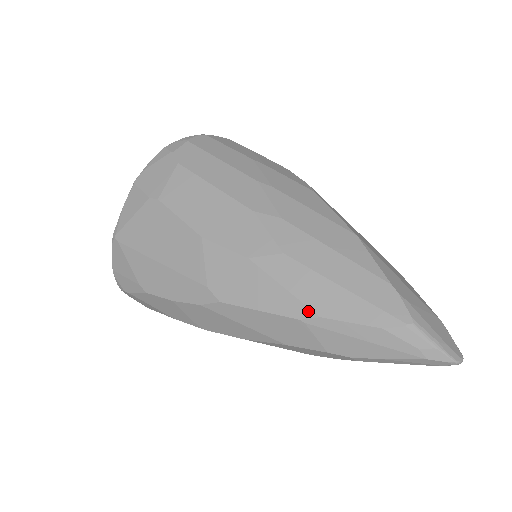
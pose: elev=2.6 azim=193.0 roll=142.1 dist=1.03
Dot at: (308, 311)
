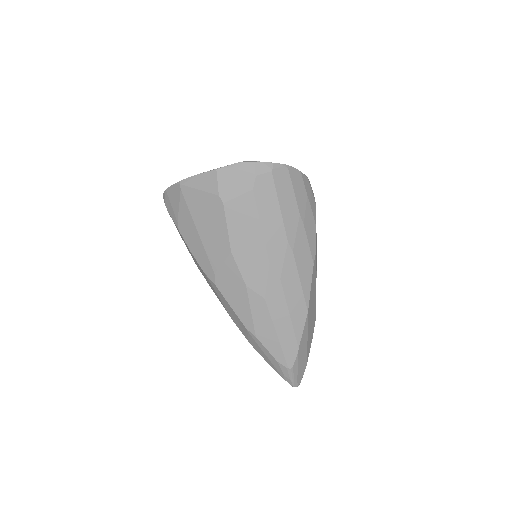
Dot at: (253, 330)
